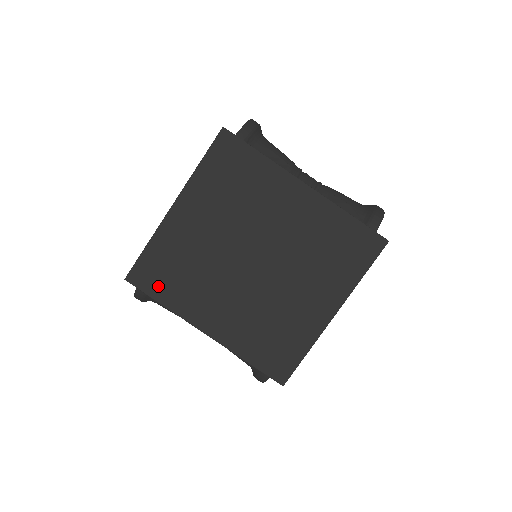
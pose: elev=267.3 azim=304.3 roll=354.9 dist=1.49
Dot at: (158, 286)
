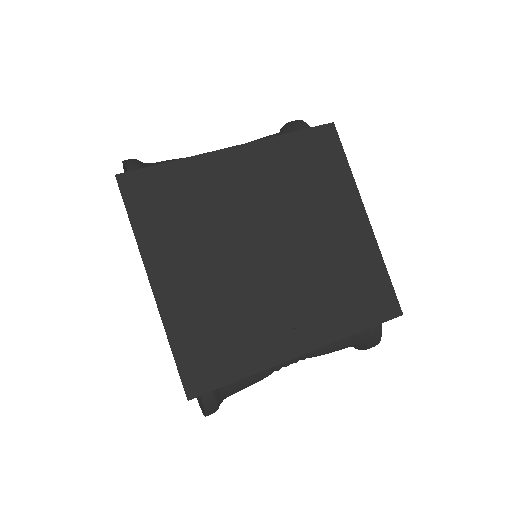
Dot at: (222, 367)
